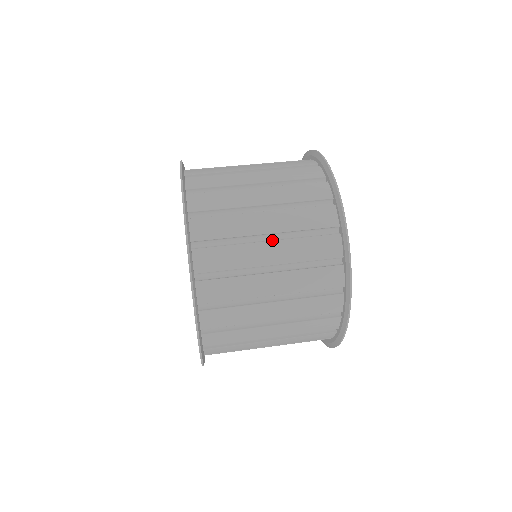
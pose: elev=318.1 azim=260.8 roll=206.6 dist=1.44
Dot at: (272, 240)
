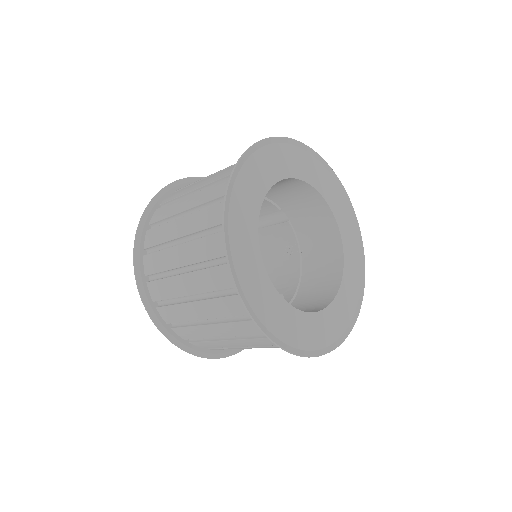
Dot at: occluded
